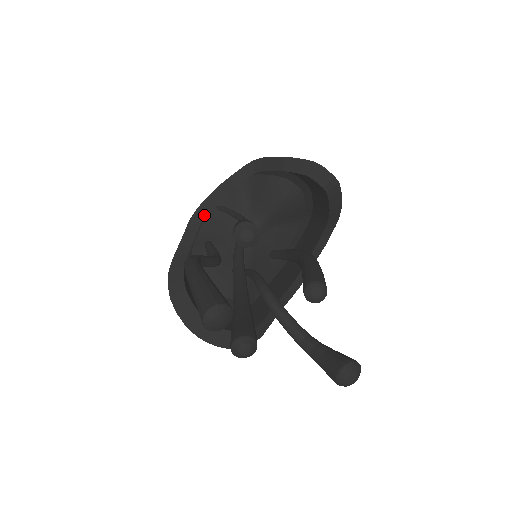
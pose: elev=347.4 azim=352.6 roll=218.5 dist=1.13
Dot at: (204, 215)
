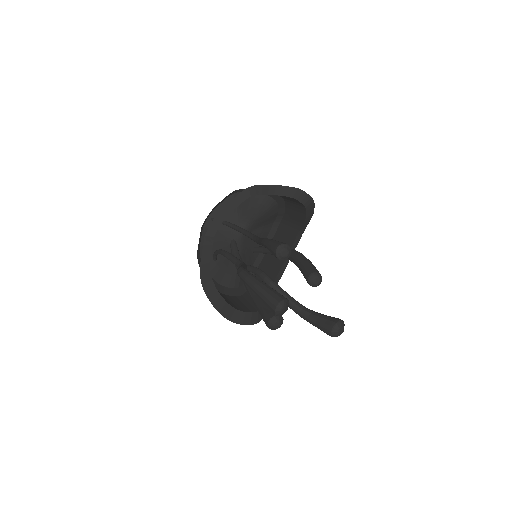
Dot at: (215, 230)
